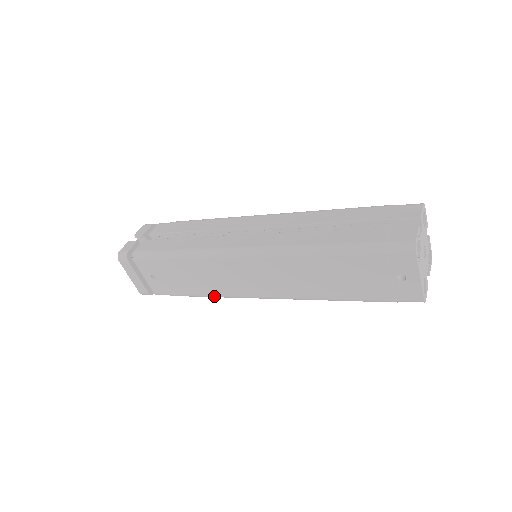
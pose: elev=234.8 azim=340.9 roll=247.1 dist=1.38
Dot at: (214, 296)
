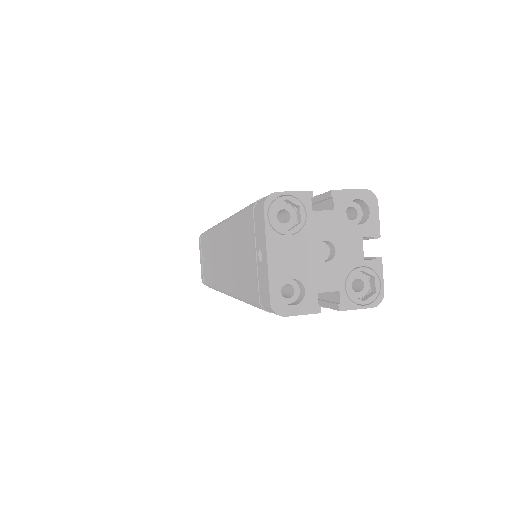
Dot at: occluded
